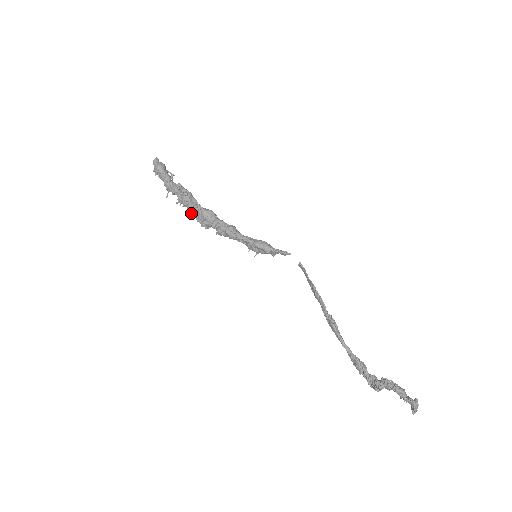
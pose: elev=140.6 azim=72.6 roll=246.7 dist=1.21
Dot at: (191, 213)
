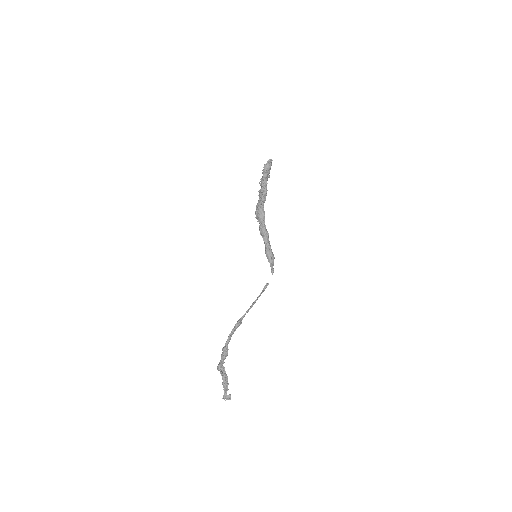
Dot at: (257, 203)
